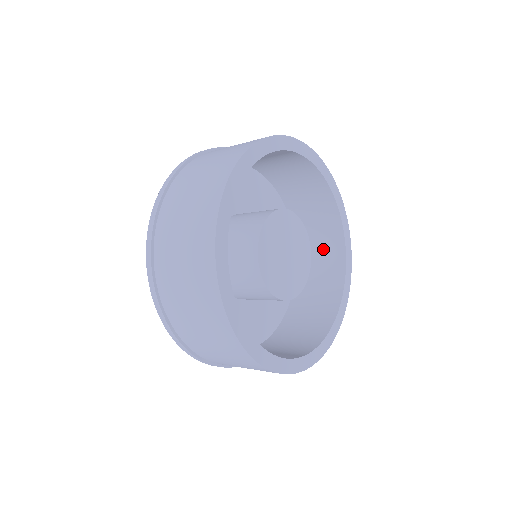
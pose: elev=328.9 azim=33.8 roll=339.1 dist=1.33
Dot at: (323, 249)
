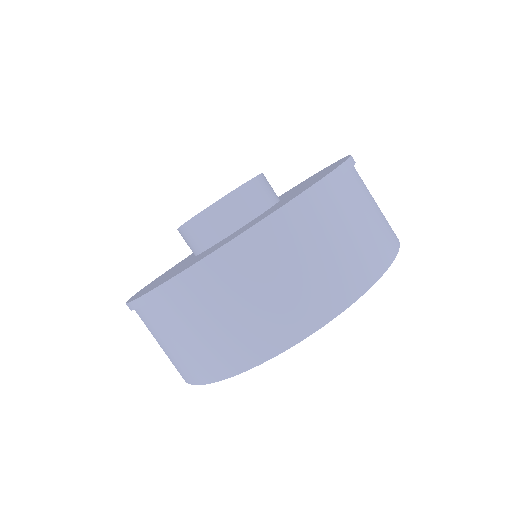
Dot at: occluded
